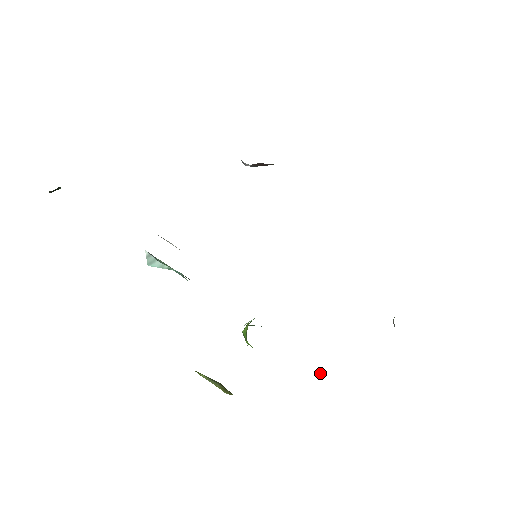
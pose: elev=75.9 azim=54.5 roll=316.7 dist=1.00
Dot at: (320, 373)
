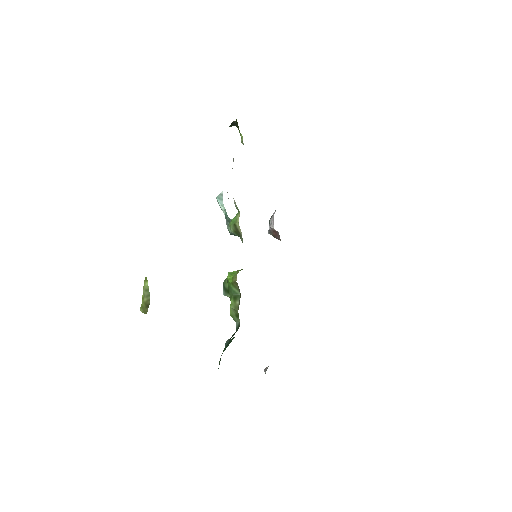
Dot at: occluded
